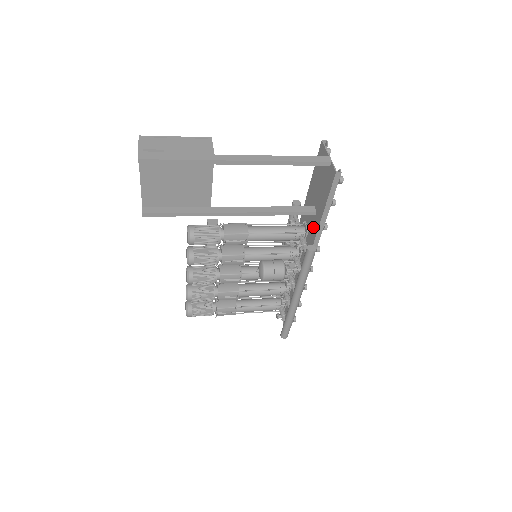
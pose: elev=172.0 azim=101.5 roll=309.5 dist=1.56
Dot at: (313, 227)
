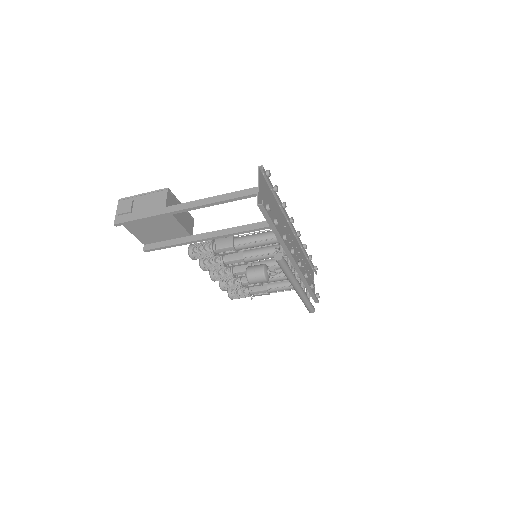
Dot at: occluded
